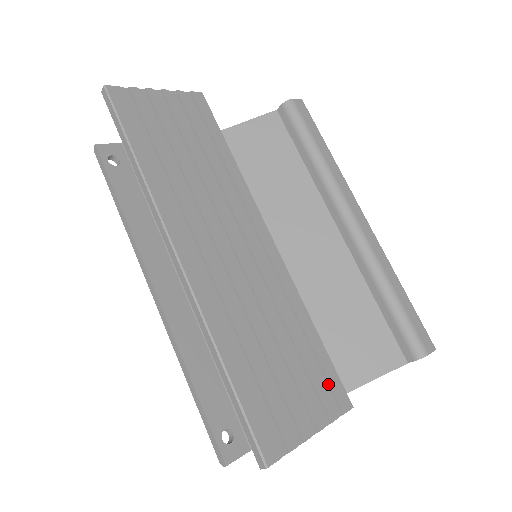
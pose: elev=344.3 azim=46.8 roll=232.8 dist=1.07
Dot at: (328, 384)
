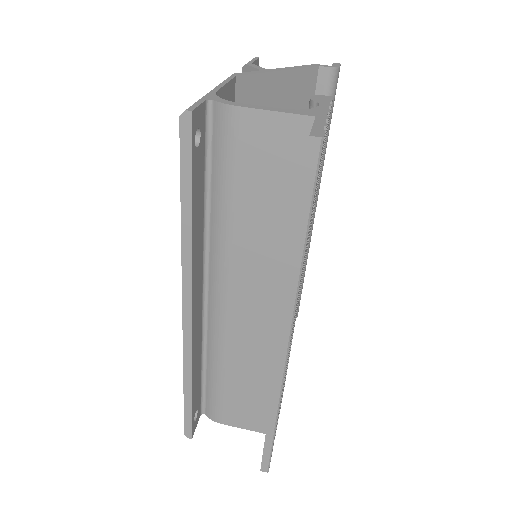
Dot at: occluded
